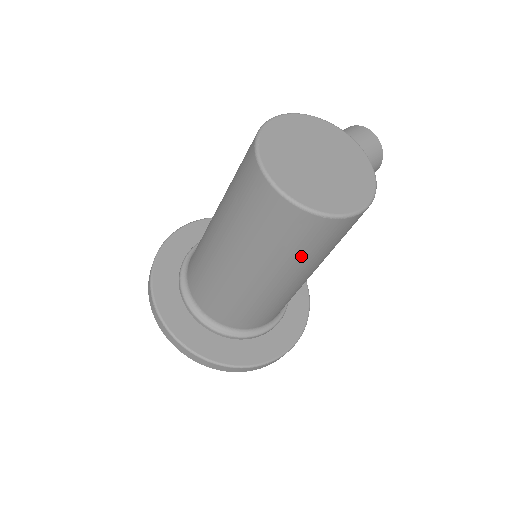
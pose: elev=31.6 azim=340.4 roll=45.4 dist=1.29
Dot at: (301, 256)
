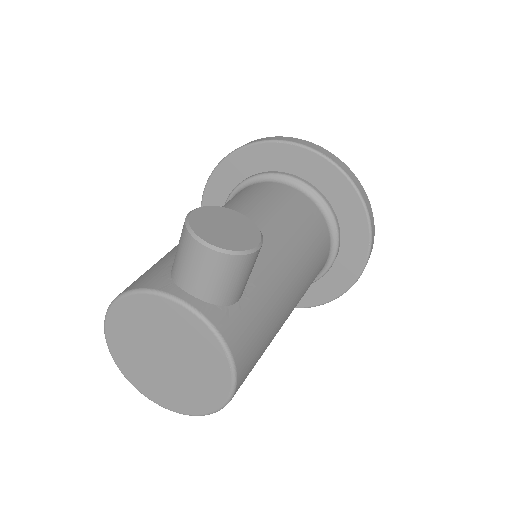
Dot at: occluded
